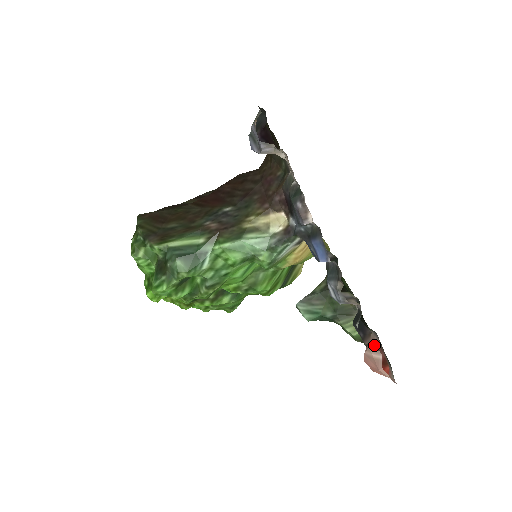
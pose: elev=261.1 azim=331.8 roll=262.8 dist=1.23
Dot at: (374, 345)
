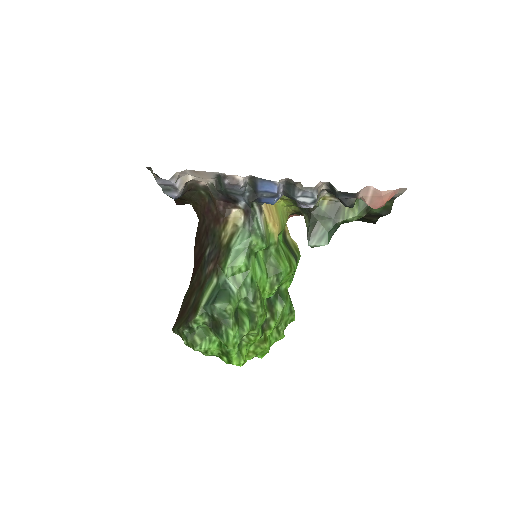
Dot at: occluded
